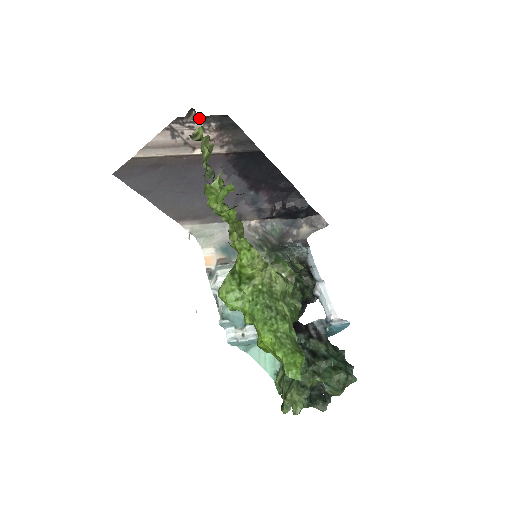
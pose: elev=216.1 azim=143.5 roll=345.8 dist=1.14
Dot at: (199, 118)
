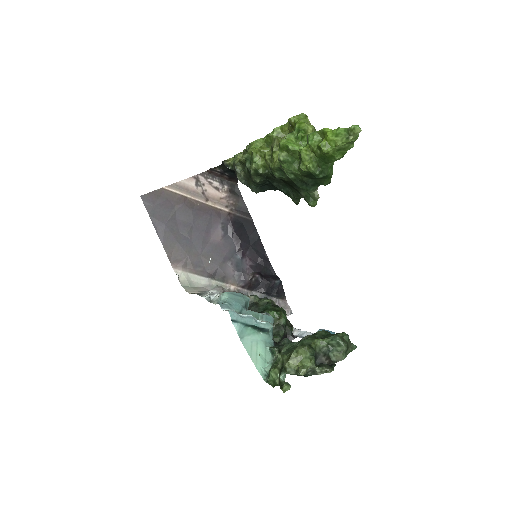
Dot at: (218, 178)
